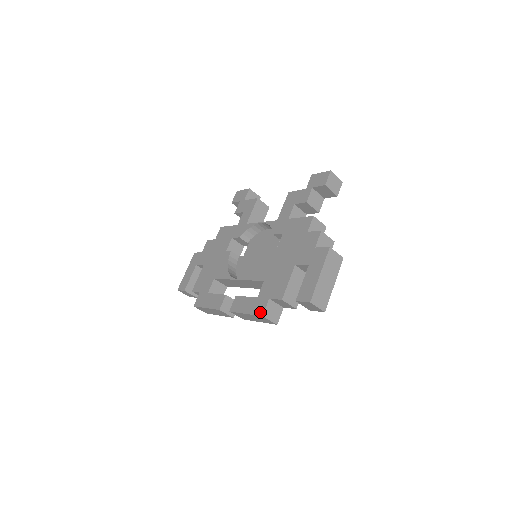
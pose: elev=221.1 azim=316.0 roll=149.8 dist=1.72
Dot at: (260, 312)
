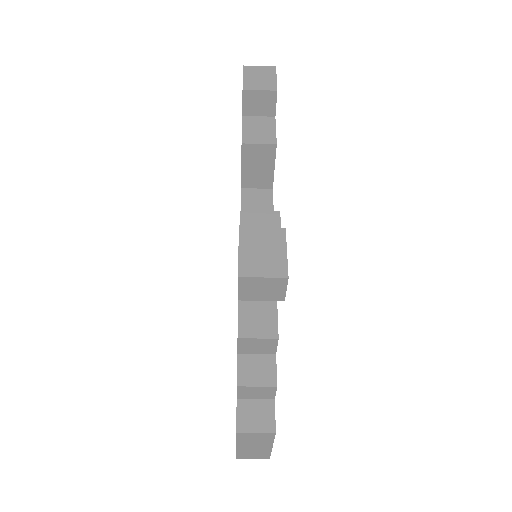
Dot at: occluded
